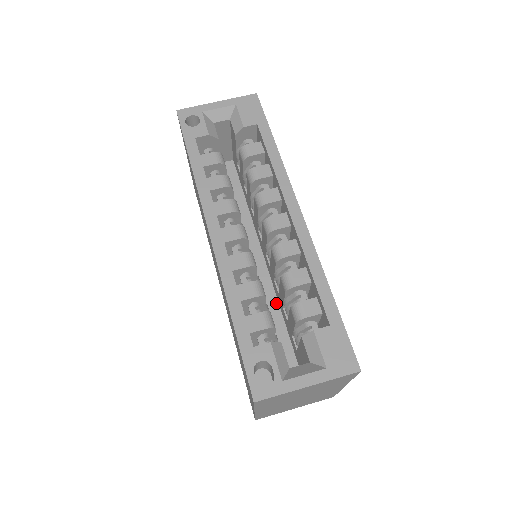
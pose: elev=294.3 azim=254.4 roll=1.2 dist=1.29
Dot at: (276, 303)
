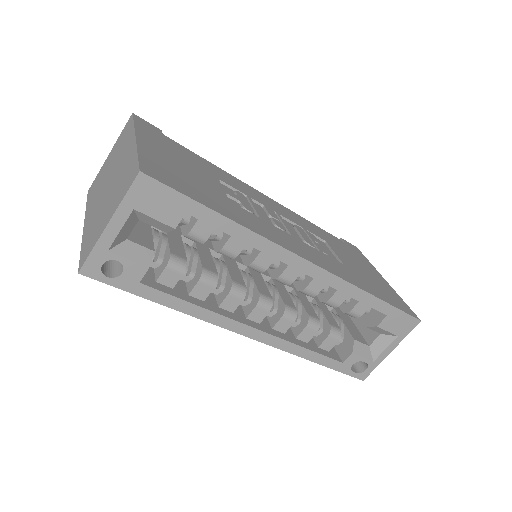
Dot at: occluded
